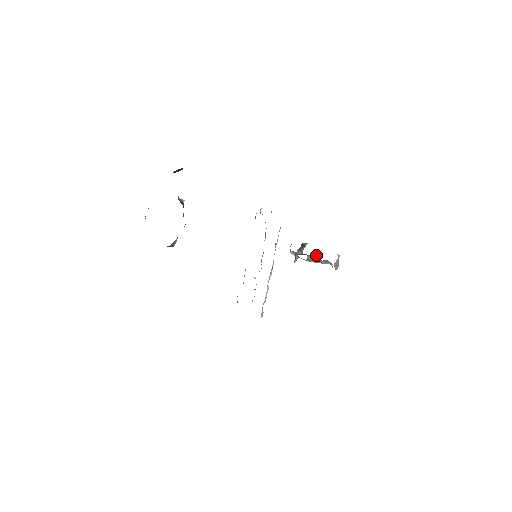
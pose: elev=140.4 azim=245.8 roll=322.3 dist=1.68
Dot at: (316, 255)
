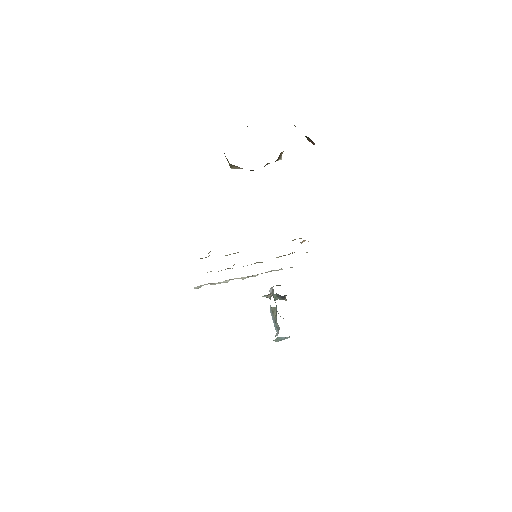
Dot at: occluded
